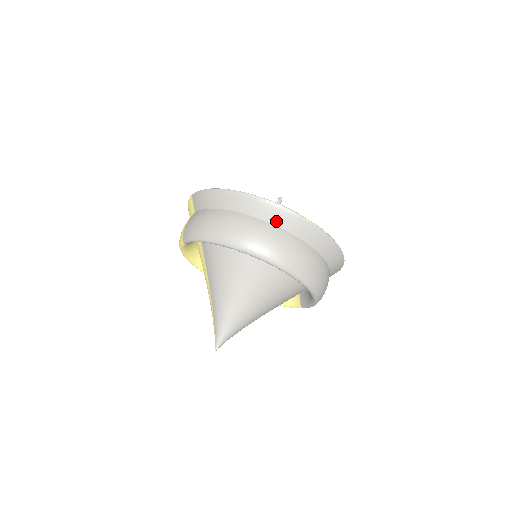
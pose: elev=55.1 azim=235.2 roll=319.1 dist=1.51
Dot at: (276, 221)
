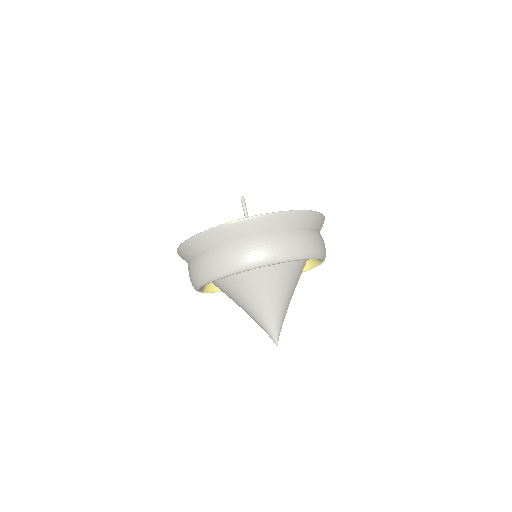
Dot at: (217, 241)
